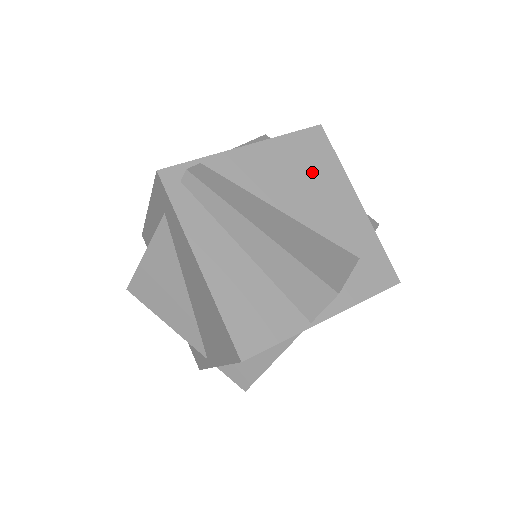
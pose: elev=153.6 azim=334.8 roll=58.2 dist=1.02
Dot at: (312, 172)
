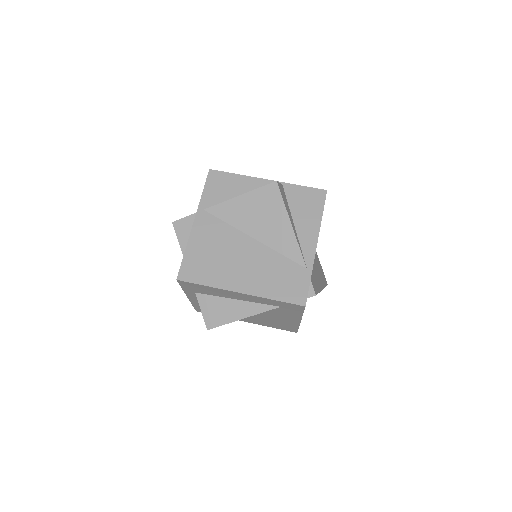
Dot at: occluded
